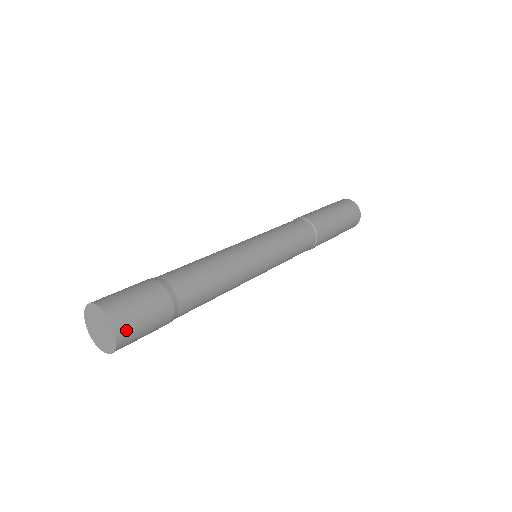
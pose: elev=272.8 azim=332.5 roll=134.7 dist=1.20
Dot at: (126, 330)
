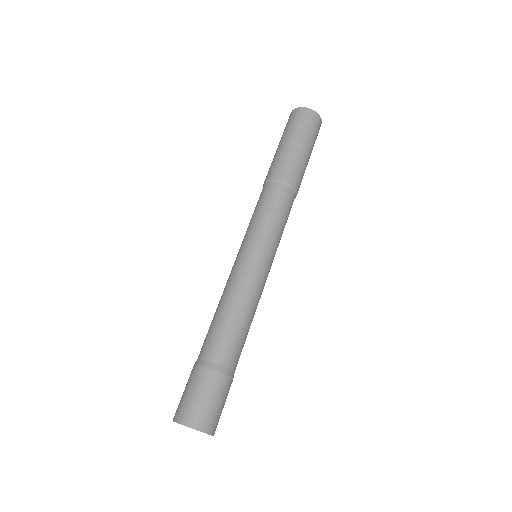
Dot at: (209, 423)
